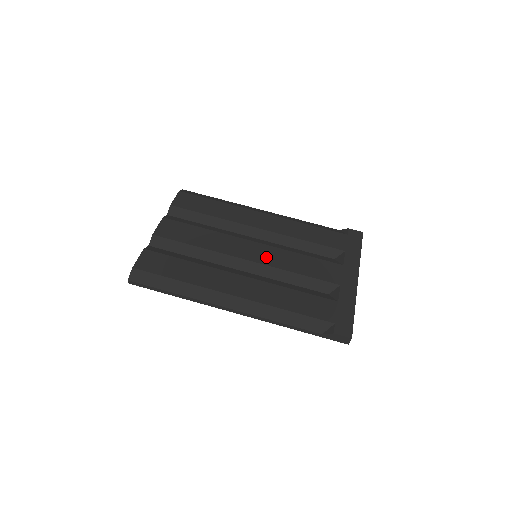
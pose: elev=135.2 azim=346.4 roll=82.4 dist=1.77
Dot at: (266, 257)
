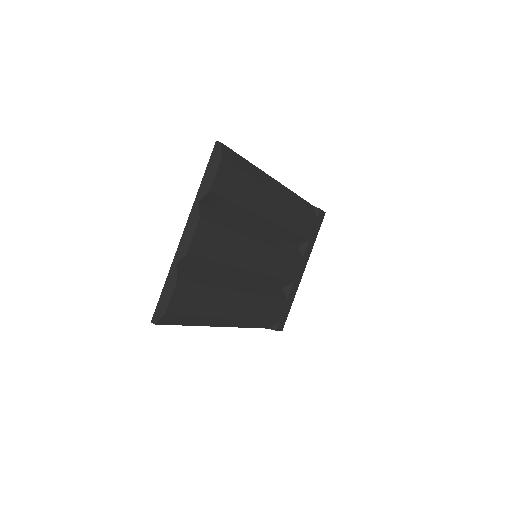
Dot at: (265, 263)
